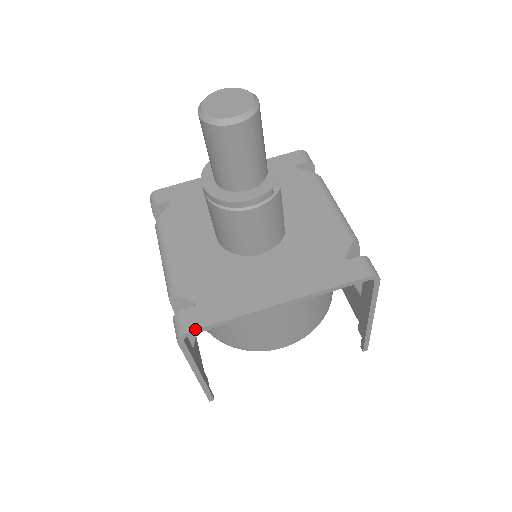
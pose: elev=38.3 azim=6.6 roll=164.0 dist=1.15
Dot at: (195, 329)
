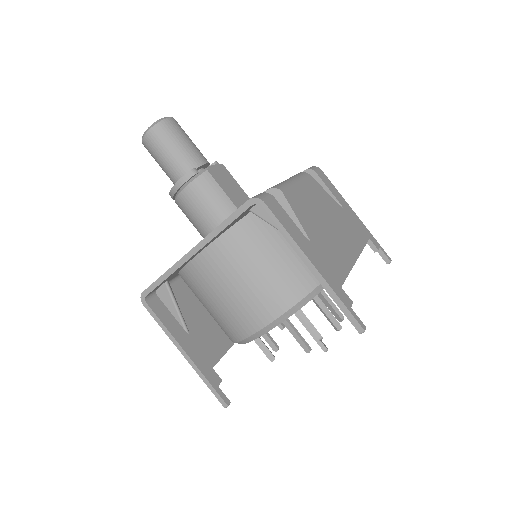
Dot at: (147, 288)
